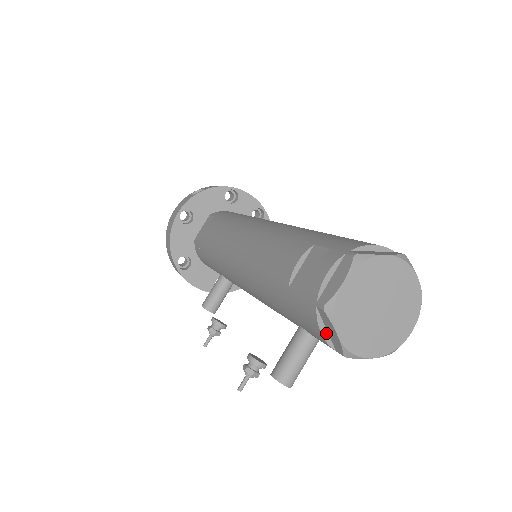
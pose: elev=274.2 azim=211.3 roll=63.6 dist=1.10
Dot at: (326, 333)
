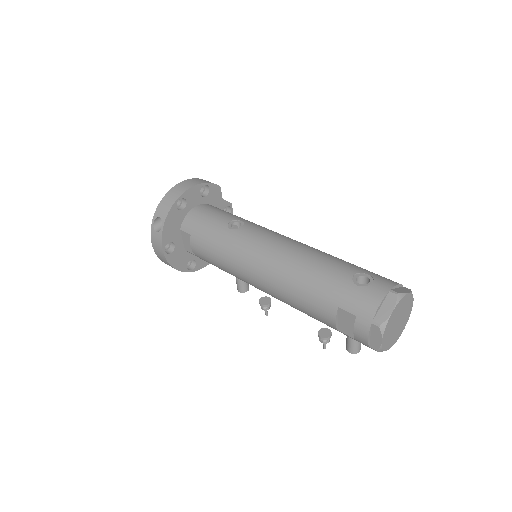
Dot at: occluded
